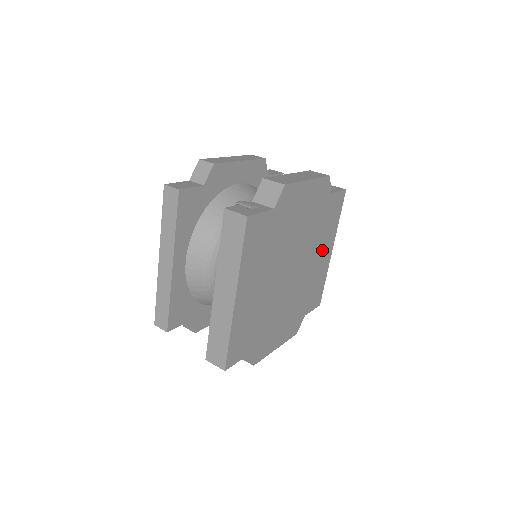
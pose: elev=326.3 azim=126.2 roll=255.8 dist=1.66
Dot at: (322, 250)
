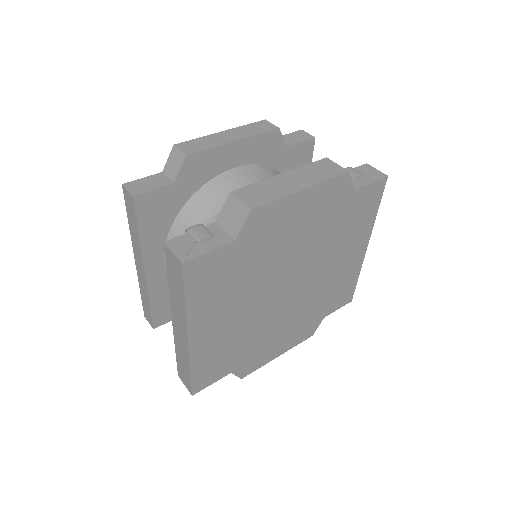
Dot at: (346, 251)
